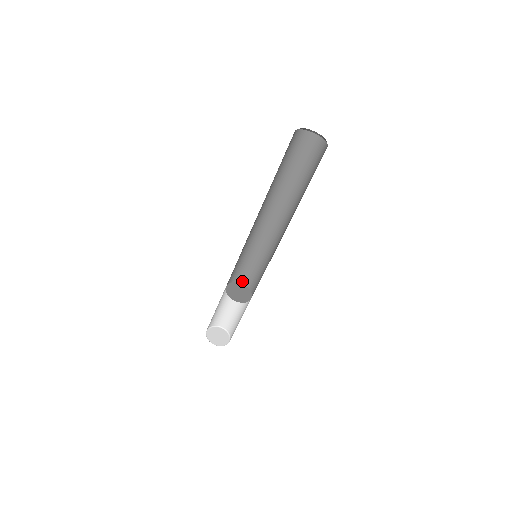
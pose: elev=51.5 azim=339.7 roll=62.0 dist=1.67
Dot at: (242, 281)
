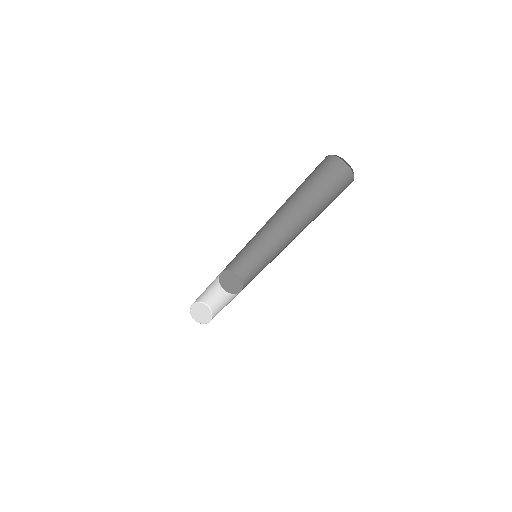
Dot at: (227, 268)
